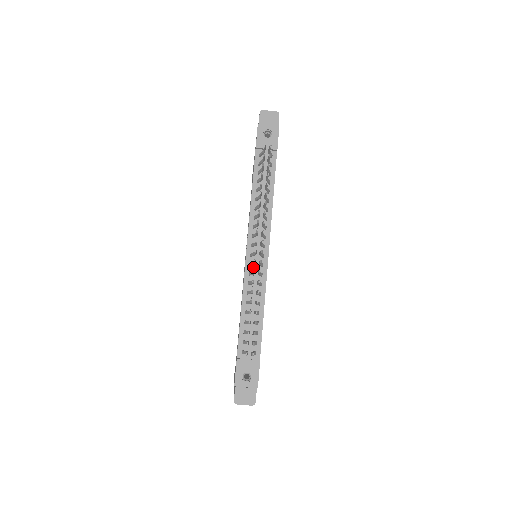
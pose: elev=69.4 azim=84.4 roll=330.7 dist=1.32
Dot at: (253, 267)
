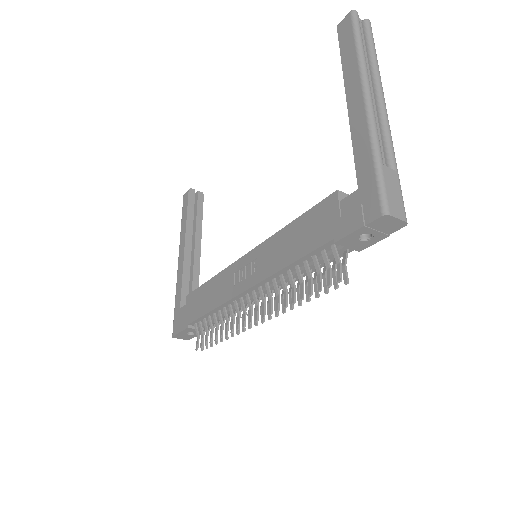
Dot at: (242, 299)
